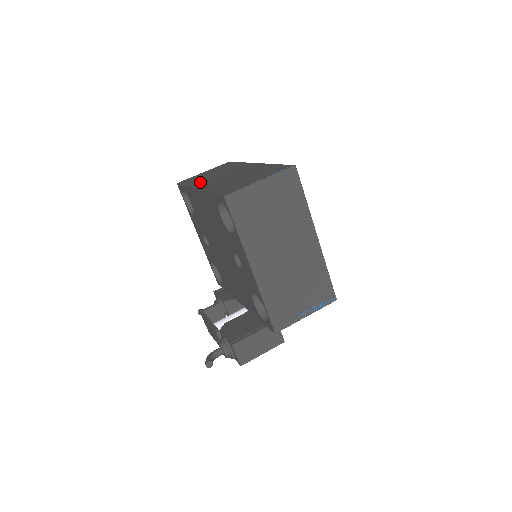
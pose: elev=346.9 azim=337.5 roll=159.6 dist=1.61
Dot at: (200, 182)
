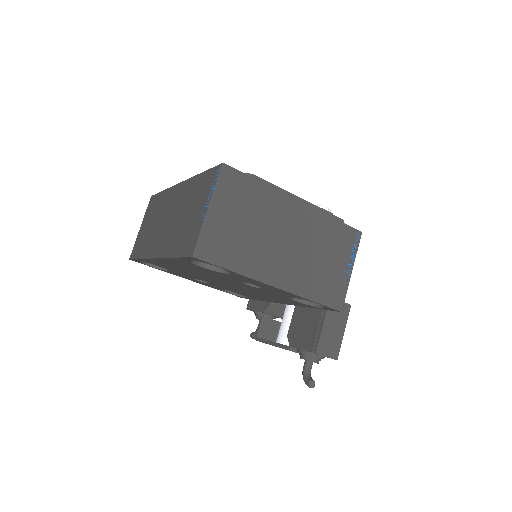
Dot at: (150, 246)
